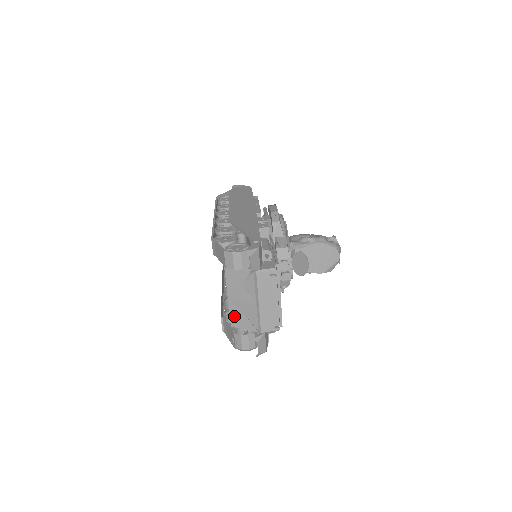
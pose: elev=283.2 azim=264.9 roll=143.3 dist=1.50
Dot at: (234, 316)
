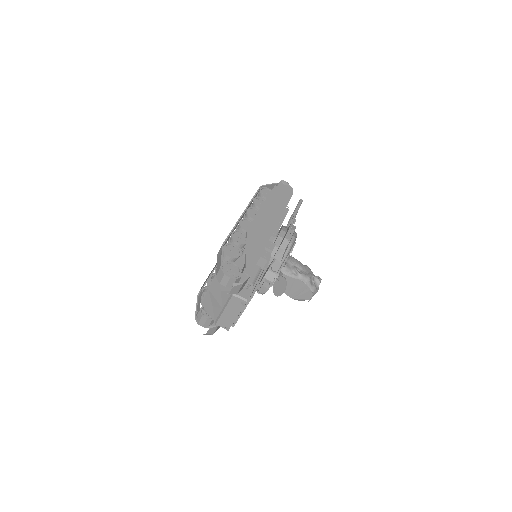
Dot at: (206, 301)
